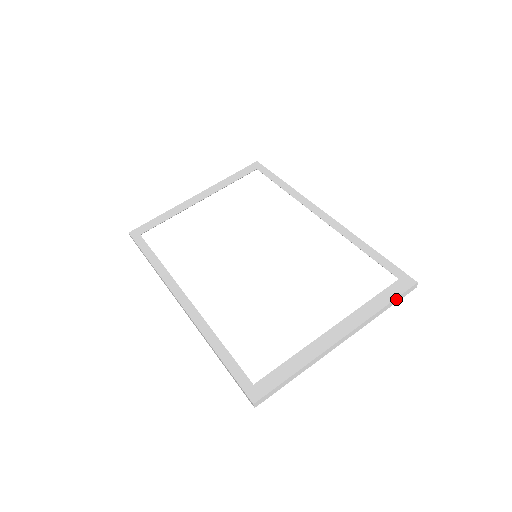
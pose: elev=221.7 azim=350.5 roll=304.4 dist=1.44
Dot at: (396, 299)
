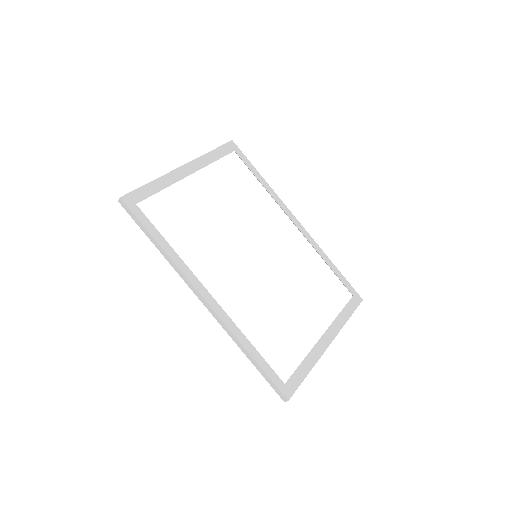
Dot at: (353, 312)
